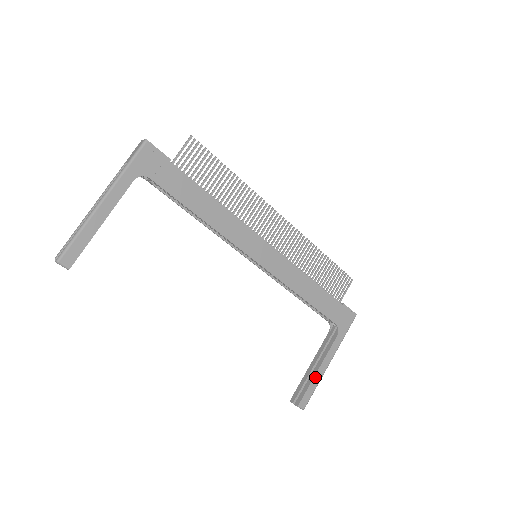
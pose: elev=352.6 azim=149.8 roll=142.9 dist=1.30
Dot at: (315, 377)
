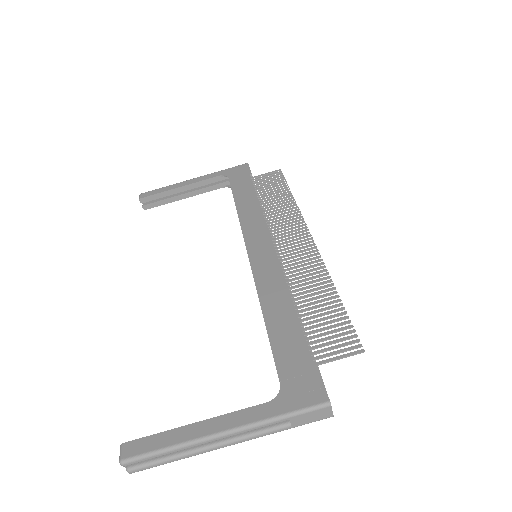
Dot at: (181, 429)
